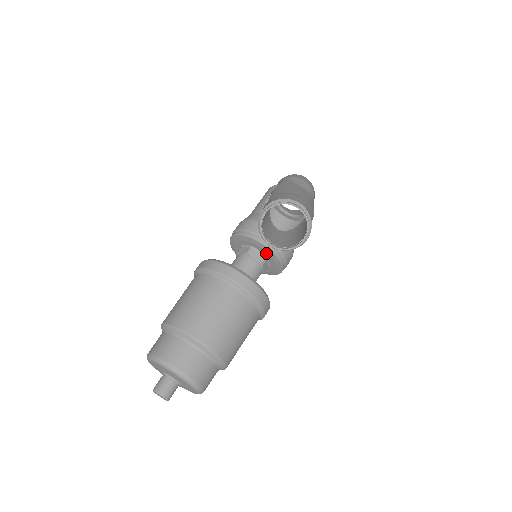
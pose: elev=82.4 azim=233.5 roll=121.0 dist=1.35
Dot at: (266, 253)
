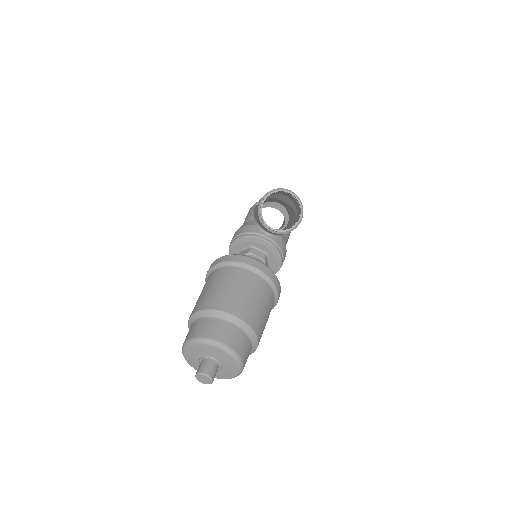
Dot at: (265, 249)
